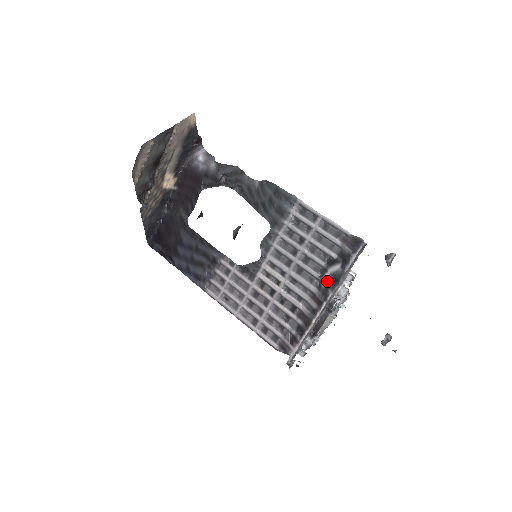
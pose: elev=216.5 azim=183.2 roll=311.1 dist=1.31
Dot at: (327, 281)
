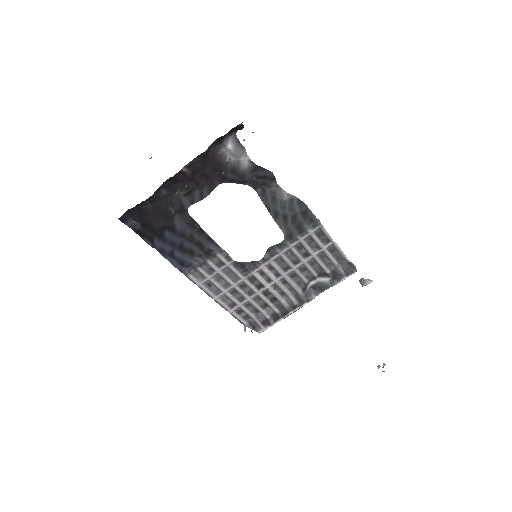
Dot at: (312, 287)
